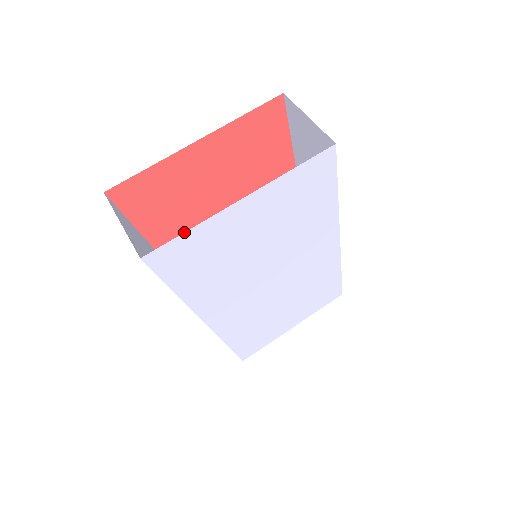
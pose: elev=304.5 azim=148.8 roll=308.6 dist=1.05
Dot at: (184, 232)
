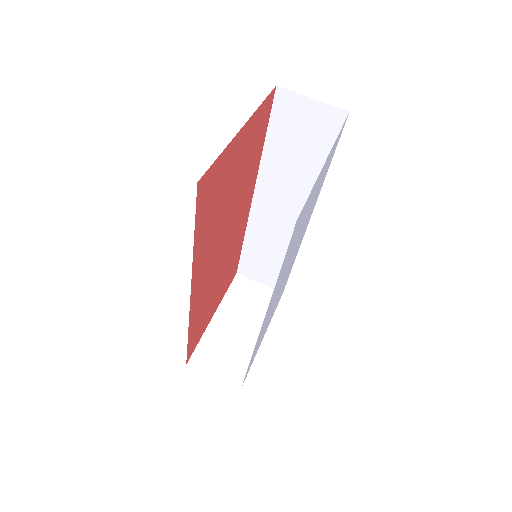
Dot at: occluded
